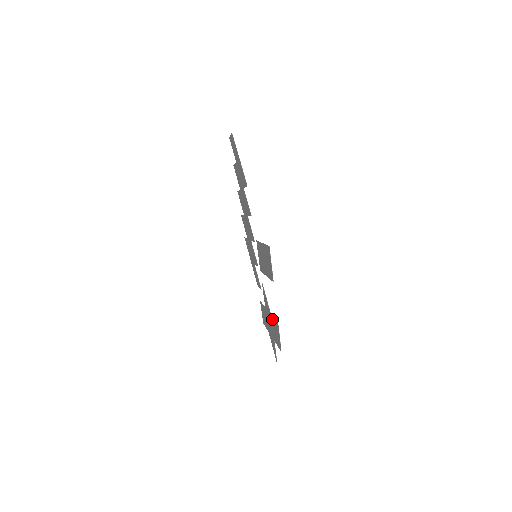
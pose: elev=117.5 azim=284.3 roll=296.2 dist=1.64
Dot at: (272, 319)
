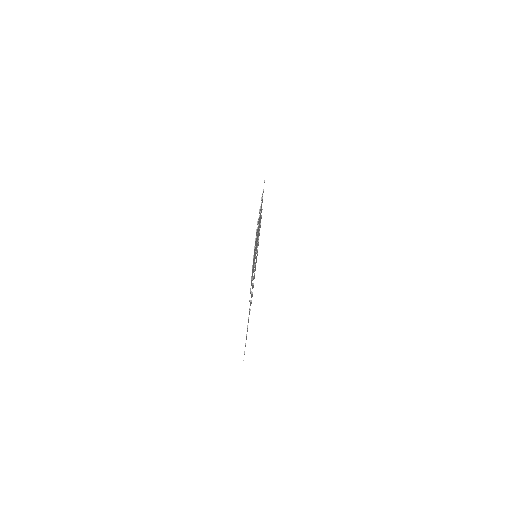
Dot at: (253, 285)
